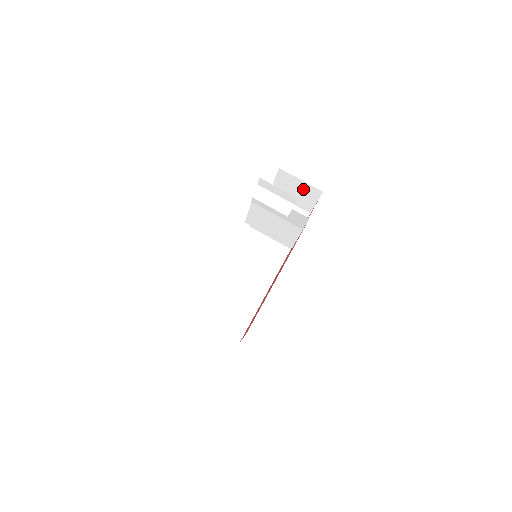
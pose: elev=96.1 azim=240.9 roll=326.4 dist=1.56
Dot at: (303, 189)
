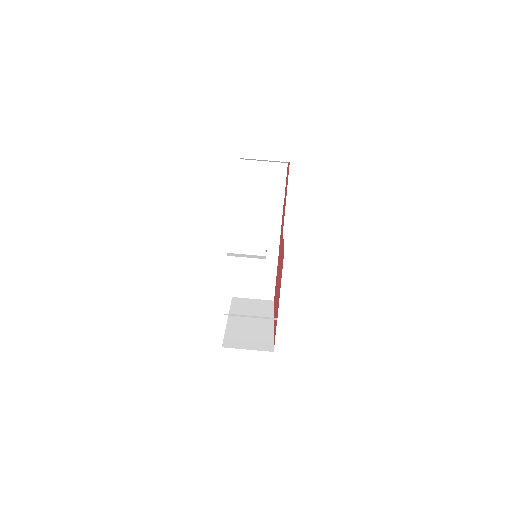
Dot at: occluded
